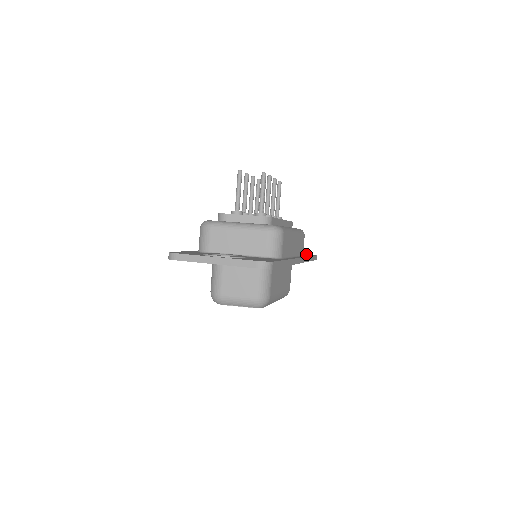
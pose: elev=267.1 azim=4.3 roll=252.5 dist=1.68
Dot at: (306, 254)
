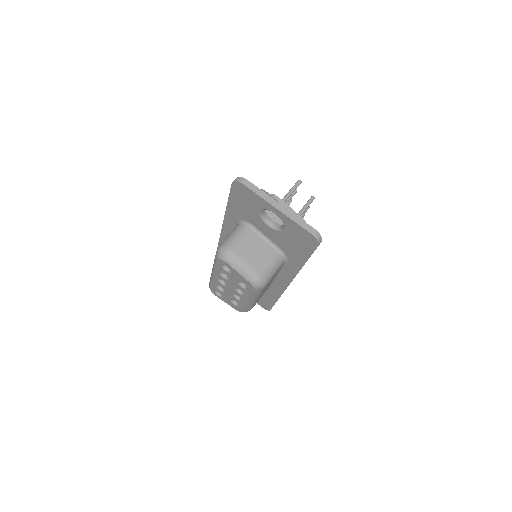
Dot at: occluded
